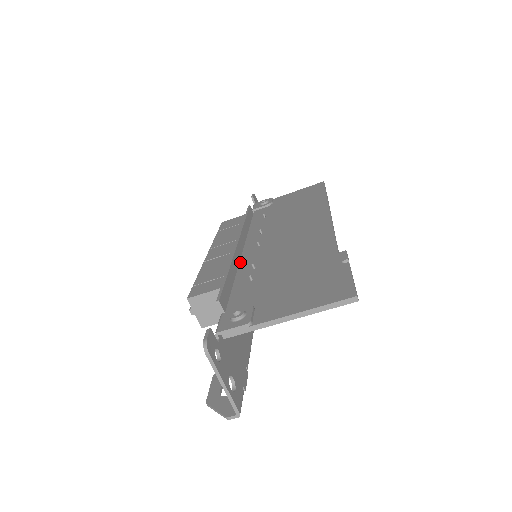
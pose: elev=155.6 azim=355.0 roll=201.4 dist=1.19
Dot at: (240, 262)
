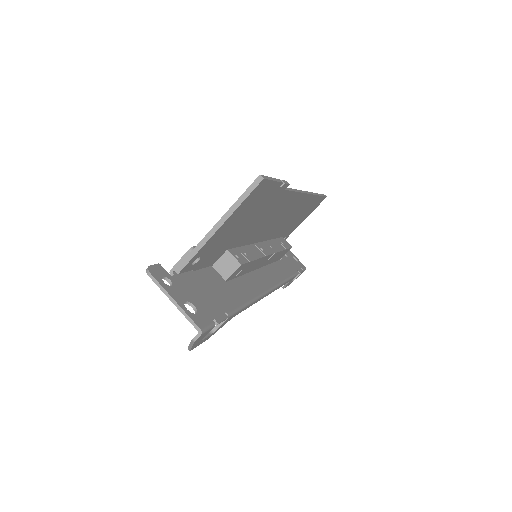
Dot at: occluded
